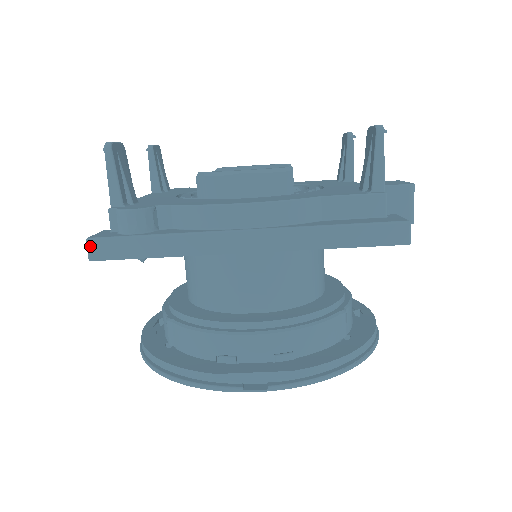
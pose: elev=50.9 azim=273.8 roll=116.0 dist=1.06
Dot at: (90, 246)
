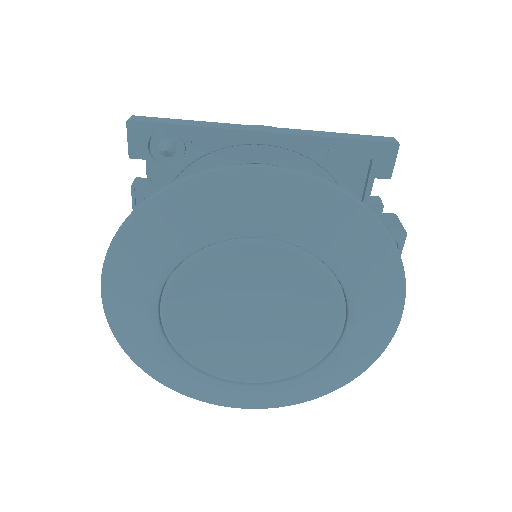
Dot at: (133, 117)
